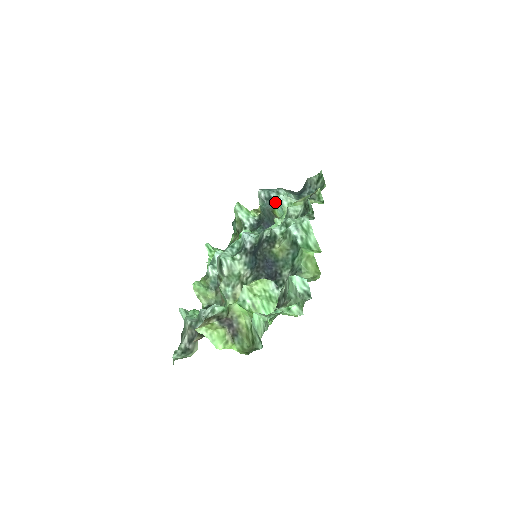
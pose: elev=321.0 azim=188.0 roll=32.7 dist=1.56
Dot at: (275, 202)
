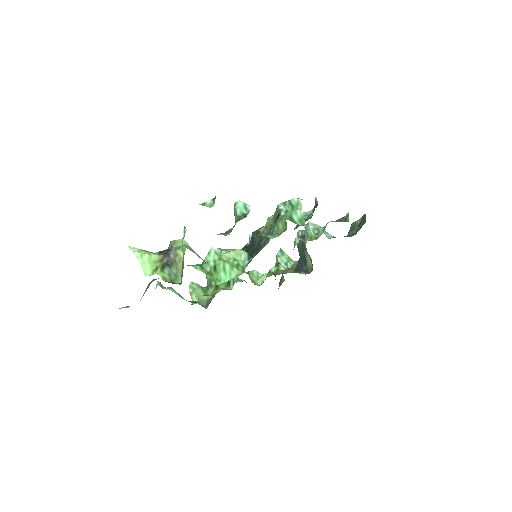
Dot at: occluded
